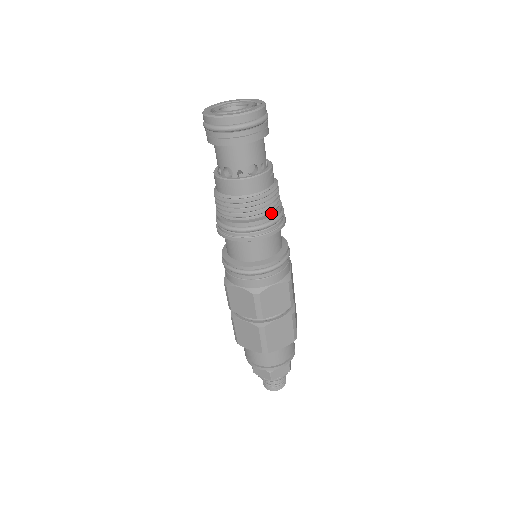
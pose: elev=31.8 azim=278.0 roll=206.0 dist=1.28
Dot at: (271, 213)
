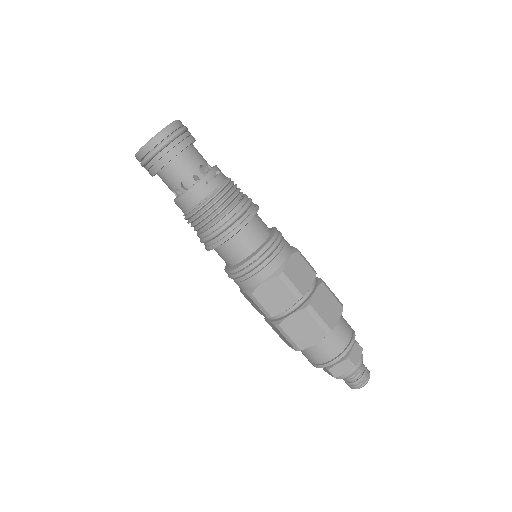
Dot at: (224, 216)
